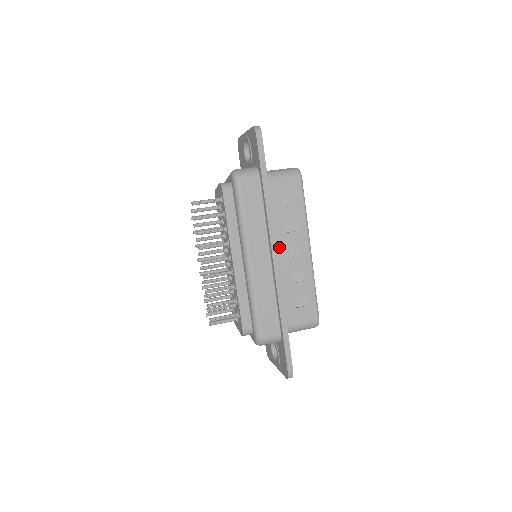
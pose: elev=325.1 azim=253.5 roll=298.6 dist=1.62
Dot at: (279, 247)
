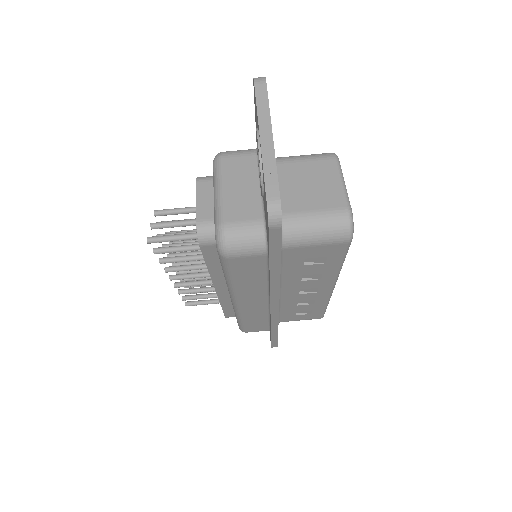
Dot at: (286, 289)
